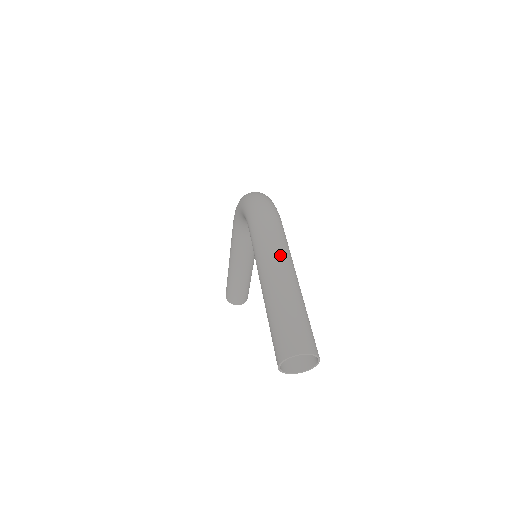
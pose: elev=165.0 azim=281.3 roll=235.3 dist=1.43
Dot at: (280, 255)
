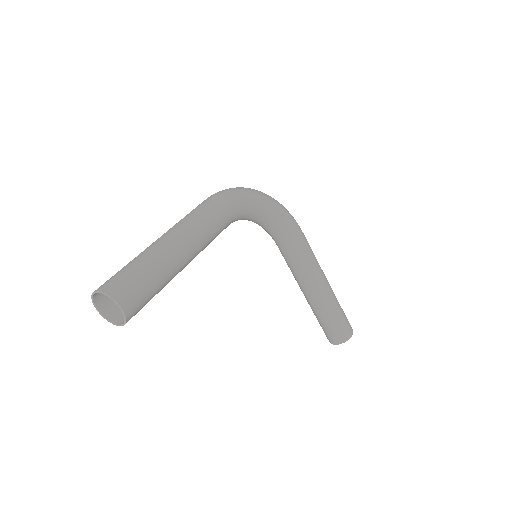
Dot at: (178, 223)
